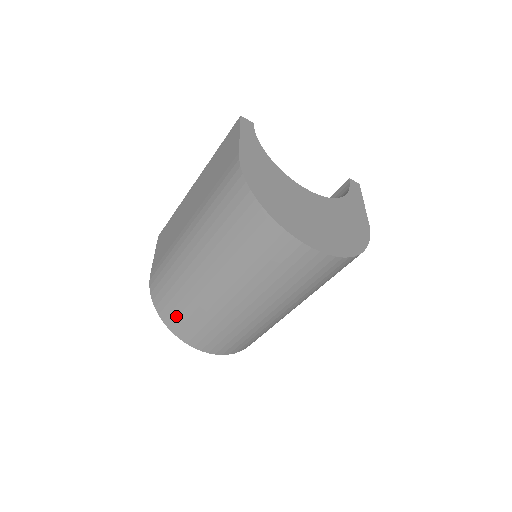
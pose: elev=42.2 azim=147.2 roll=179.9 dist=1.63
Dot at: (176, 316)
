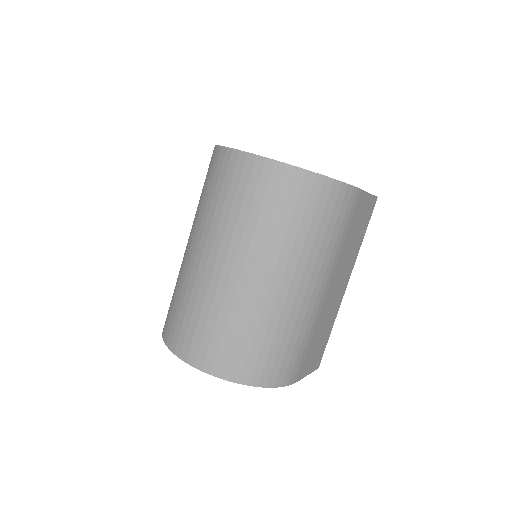
Dot at: (169, 318)
